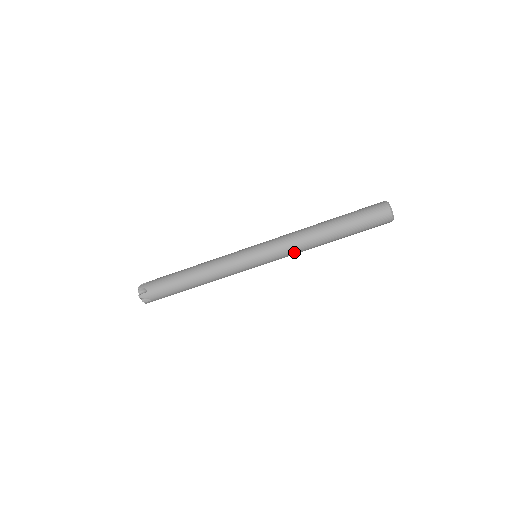
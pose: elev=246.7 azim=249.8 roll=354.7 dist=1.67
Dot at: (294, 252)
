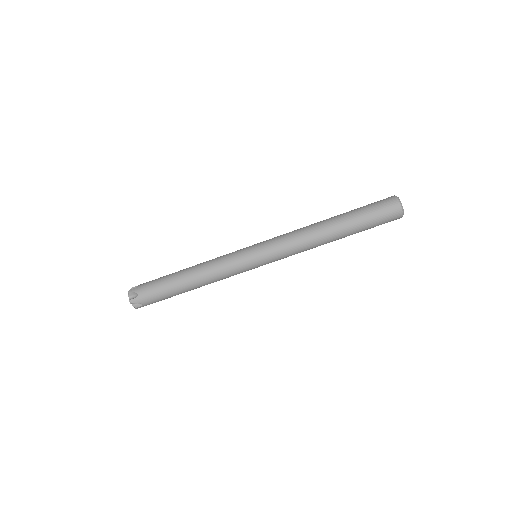
Dot at: (294, 242)
